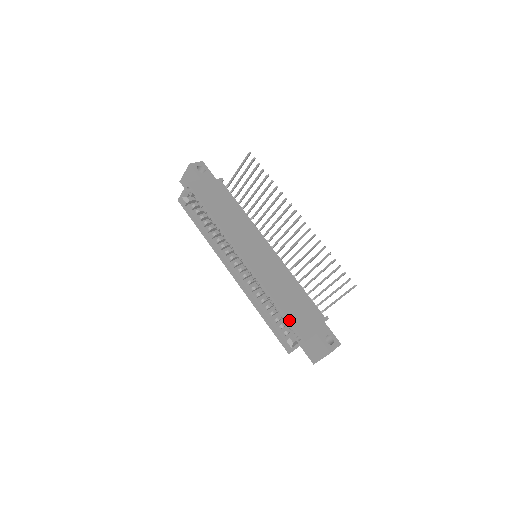
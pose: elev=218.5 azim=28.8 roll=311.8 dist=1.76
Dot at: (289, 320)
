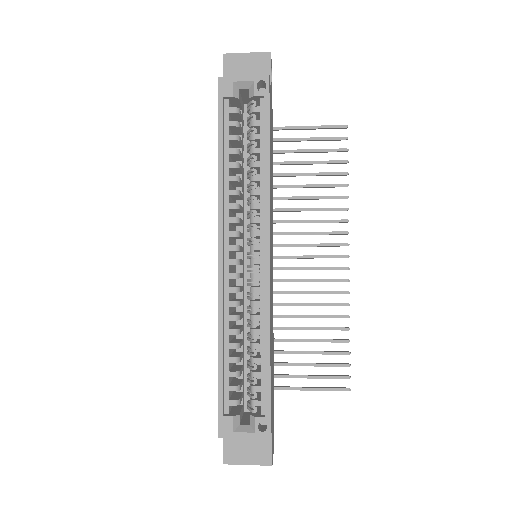
Dot at: occluded
